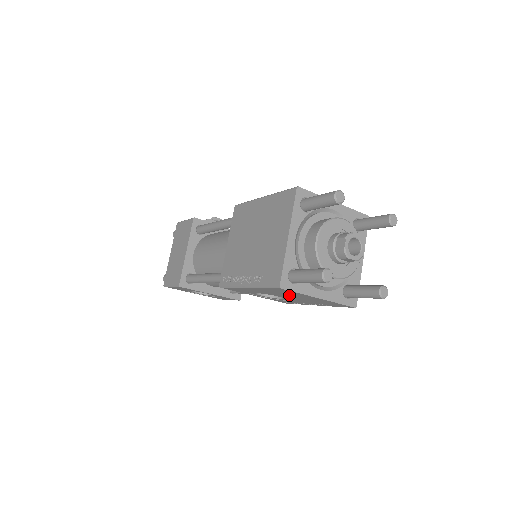
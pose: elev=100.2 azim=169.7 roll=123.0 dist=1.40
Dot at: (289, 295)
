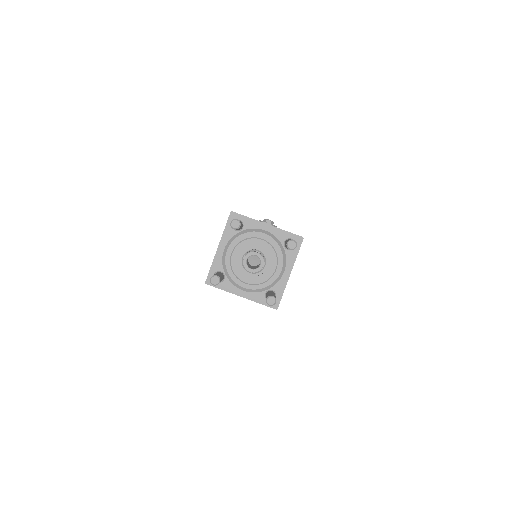
Dot at: occluded
